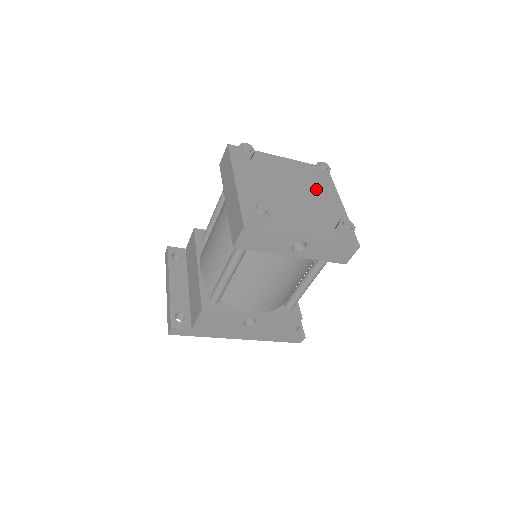
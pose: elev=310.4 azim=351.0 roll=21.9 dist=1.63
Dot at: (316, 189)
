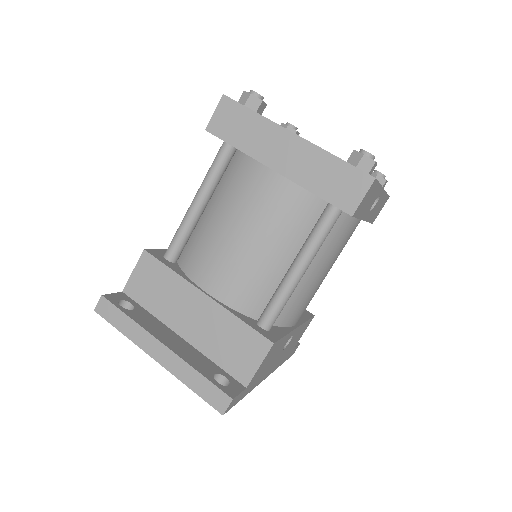
Dot at: occluded
